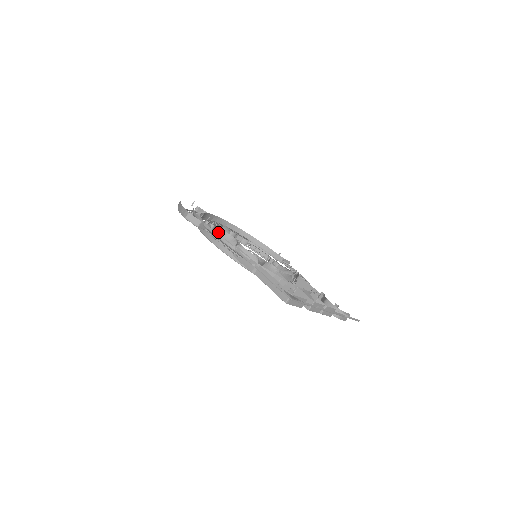
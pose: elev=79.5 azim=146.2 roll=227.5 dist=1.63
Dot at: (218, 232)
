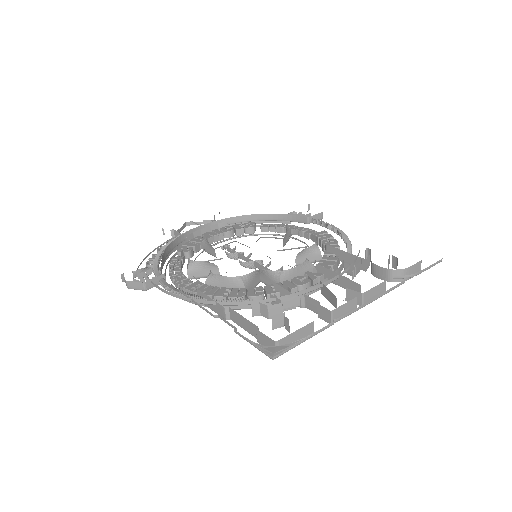
Dot at: (187, 266)
